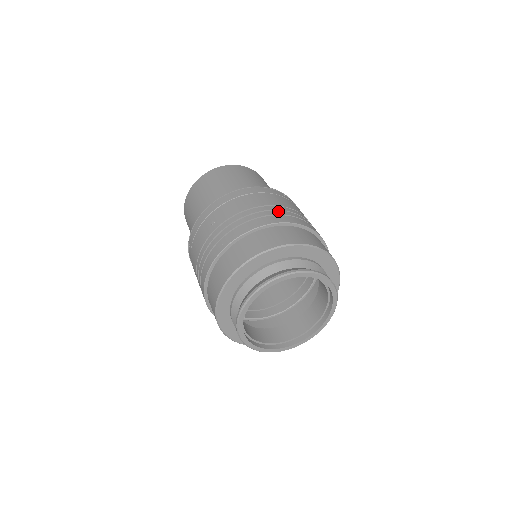
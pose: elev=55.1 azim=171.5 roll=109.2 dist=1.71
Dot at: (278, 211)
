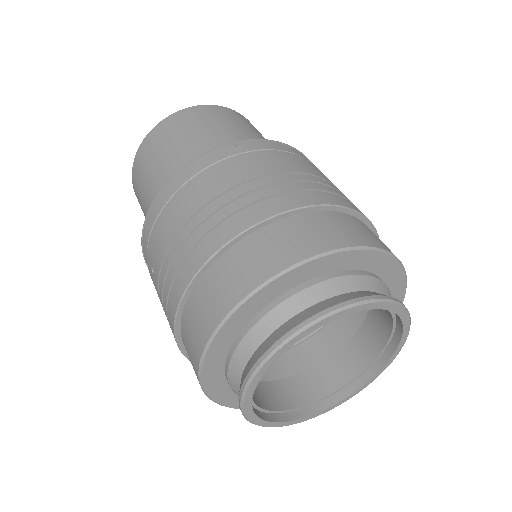
Dot at: (220, 212)
